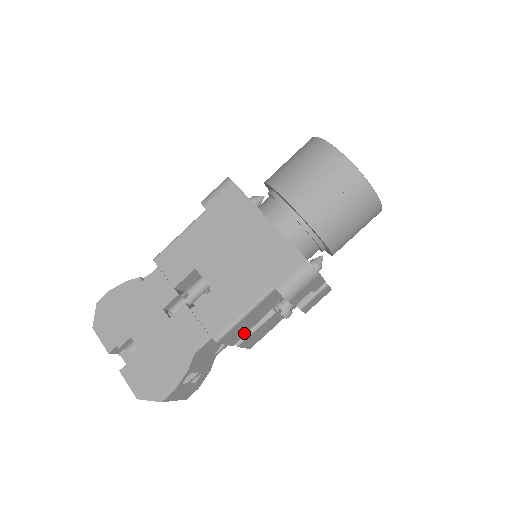
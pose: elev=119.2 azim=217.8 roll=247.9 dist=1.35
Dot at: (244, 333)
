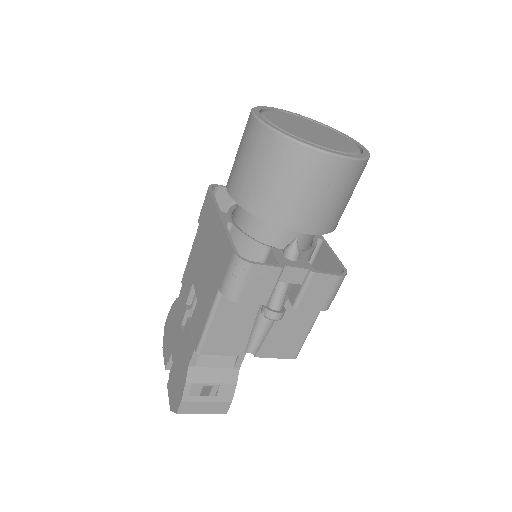
Dot at: (243, 342)
